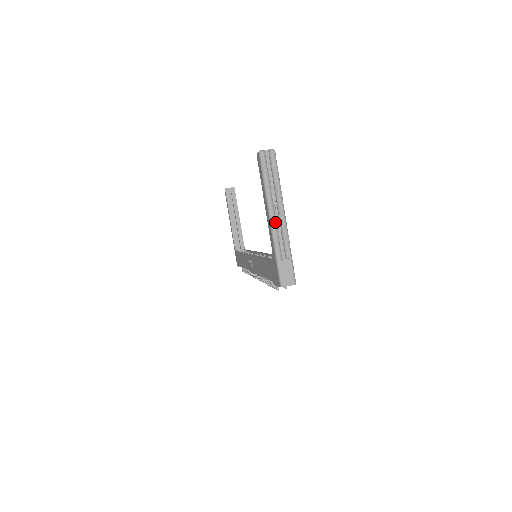
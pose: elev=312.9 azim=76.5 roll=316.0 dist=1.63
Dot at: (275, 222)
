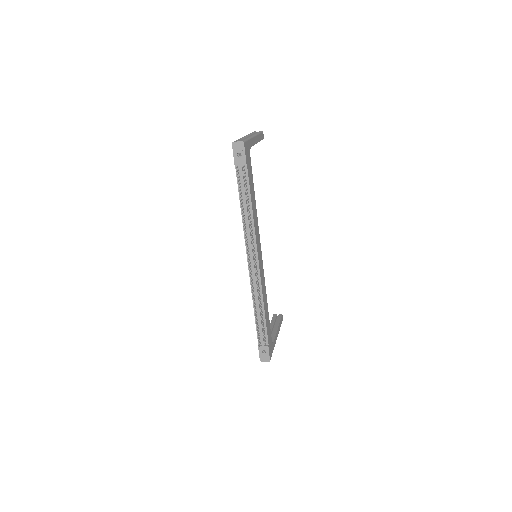
Dot at: (246, 136)
